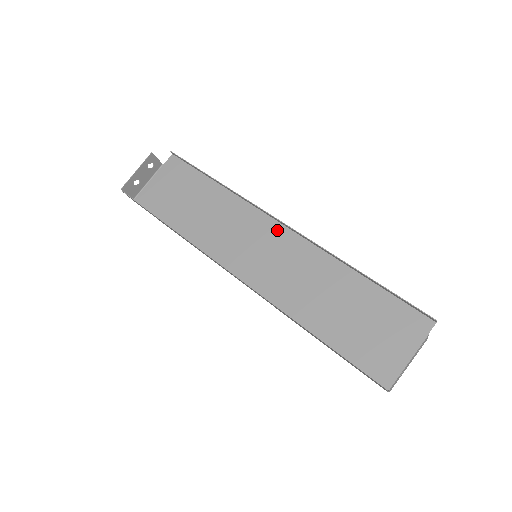
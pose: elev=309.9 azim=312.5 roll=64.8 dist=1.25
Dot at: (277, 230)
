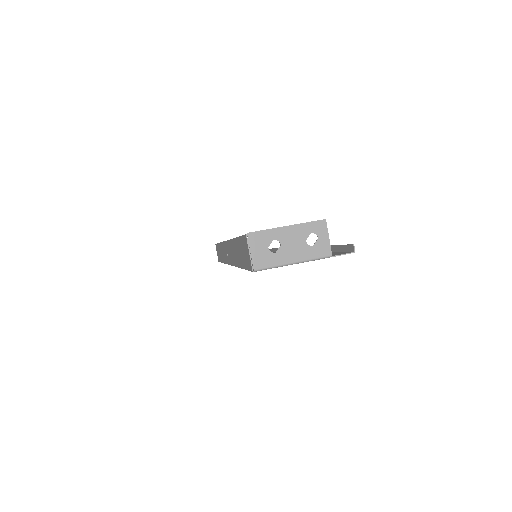
Dot at: occluded
